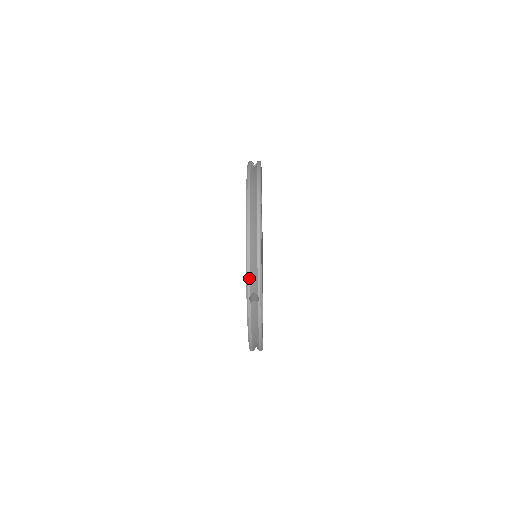
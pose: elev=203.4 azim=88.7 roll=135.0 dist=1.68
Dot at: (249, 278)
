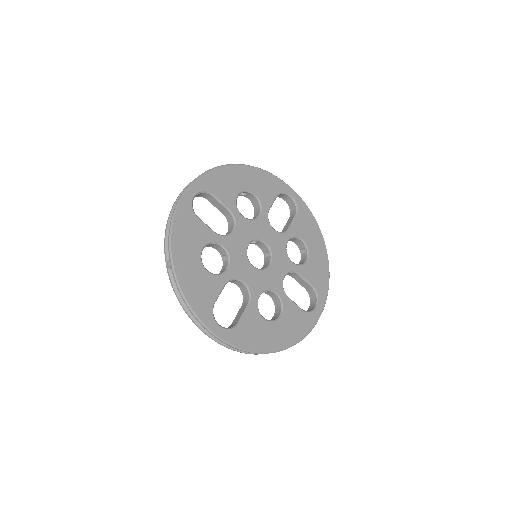
Dot at: (165, 245)
